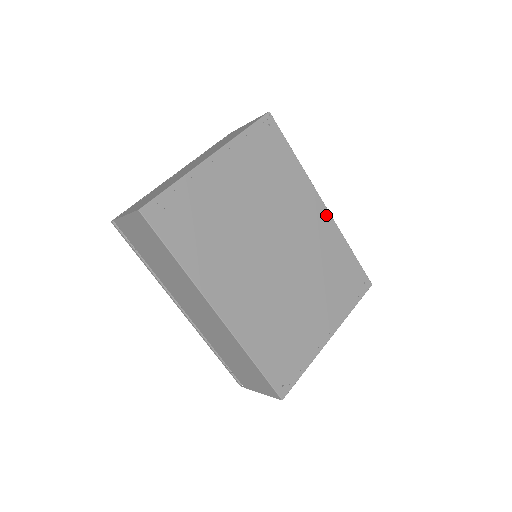
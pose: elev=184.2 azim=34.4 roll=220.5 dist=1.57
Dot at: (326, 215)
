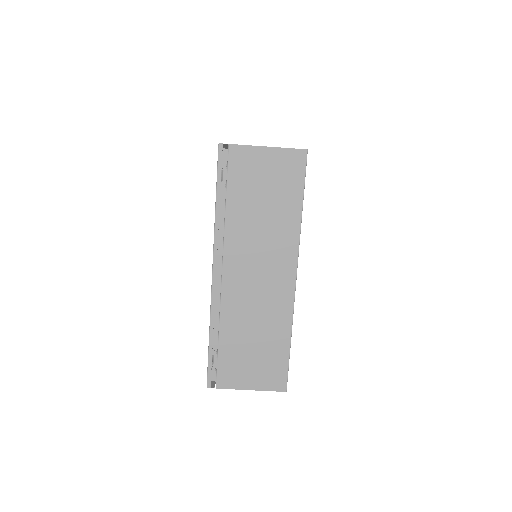
Dot at: occluded
